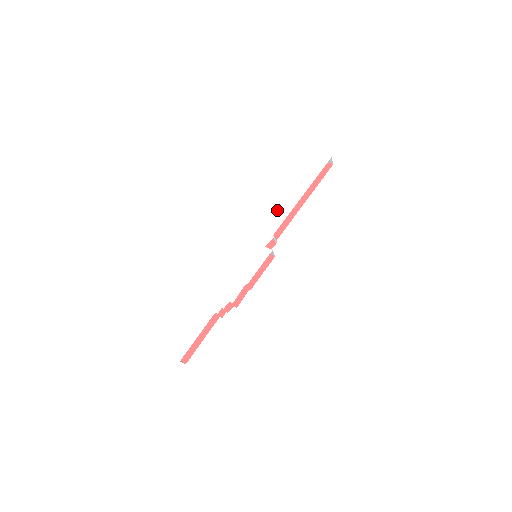
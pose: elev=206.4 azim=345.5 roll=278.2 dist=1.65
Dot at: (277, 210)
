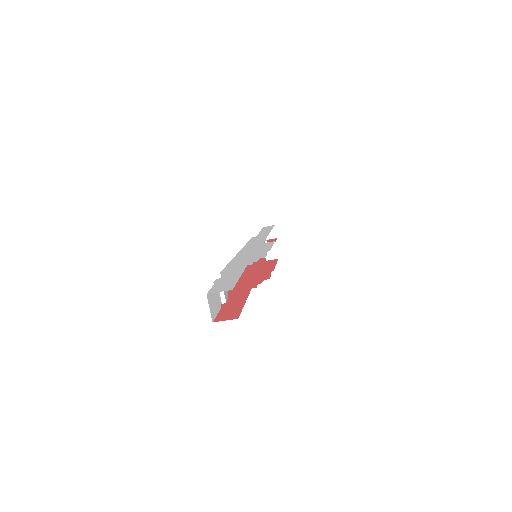
Dot at: (252, 238)
